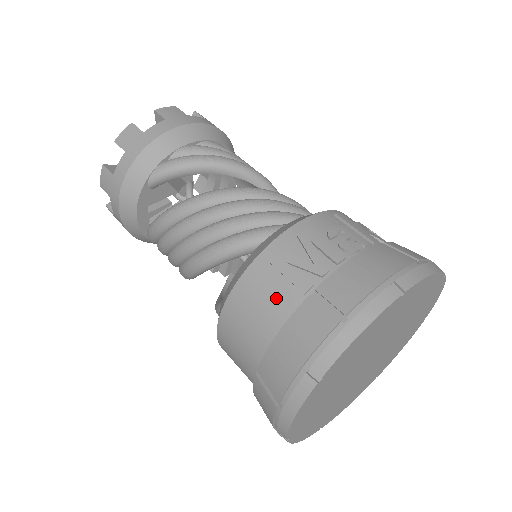
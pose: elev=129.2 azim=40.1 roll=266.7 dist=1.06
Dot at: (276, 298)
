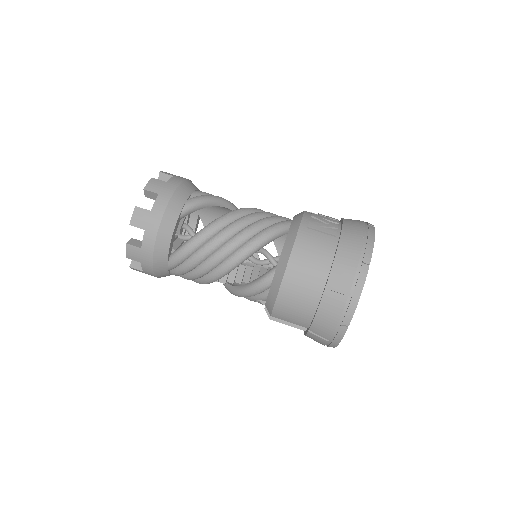
Dot at: (322, 242)
